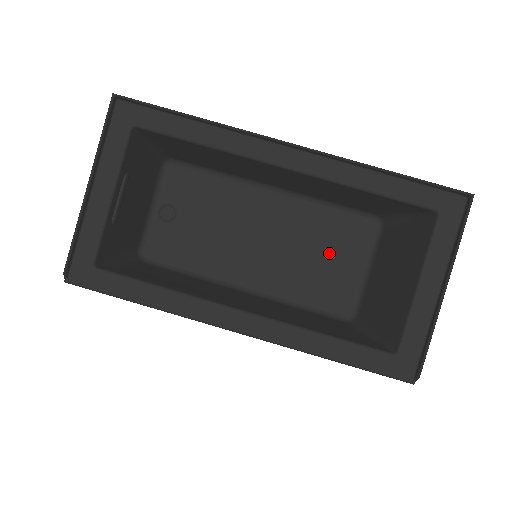
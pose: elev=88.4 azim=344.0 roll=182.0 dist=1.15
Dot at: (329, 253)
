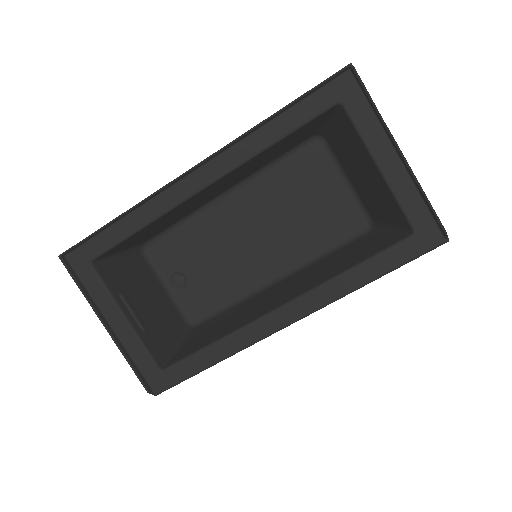
Dot at: (307, 197)
